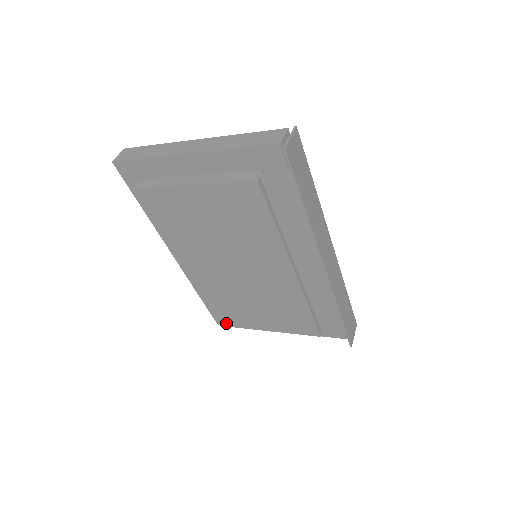
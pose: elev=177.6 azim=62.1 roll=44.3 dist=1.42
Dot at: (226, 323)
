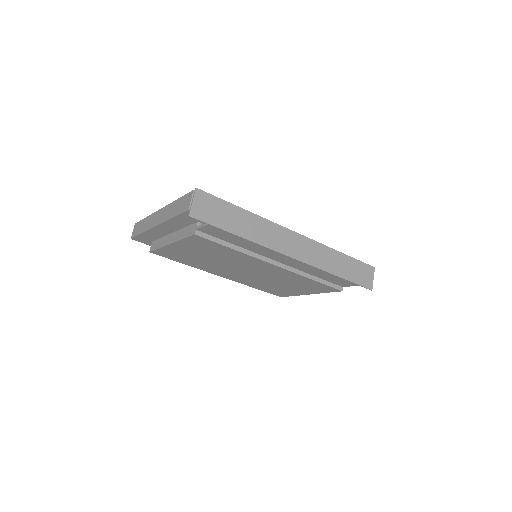
Dot at: (281, 295)
